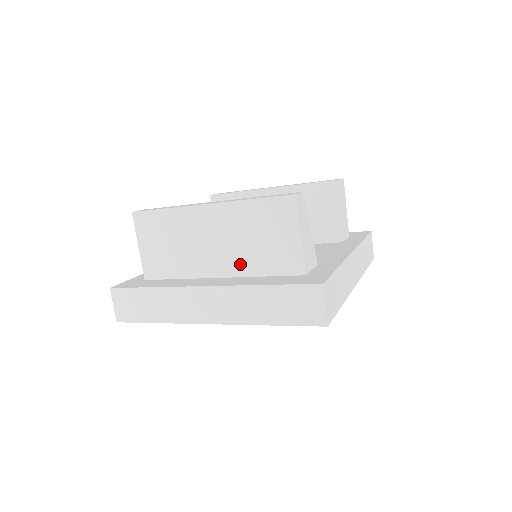
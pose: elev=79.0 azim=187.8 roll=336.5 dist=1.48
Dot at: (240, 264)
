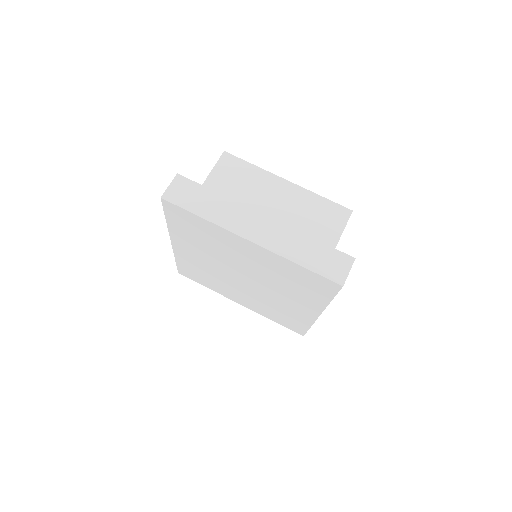
Dot at: occluded
